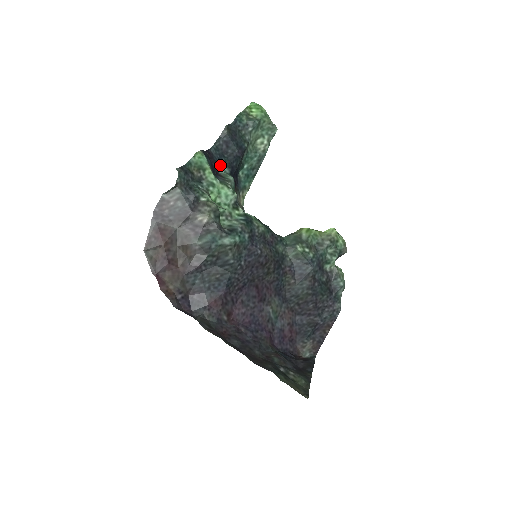
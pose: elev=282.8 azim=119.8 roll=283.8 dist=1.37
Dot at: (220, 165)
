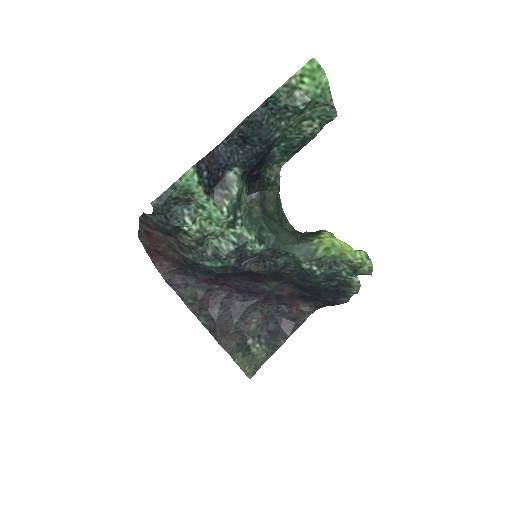
Dot at: (229, 166)
